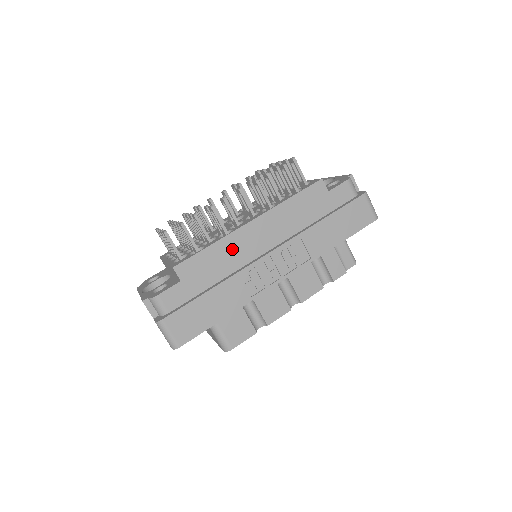
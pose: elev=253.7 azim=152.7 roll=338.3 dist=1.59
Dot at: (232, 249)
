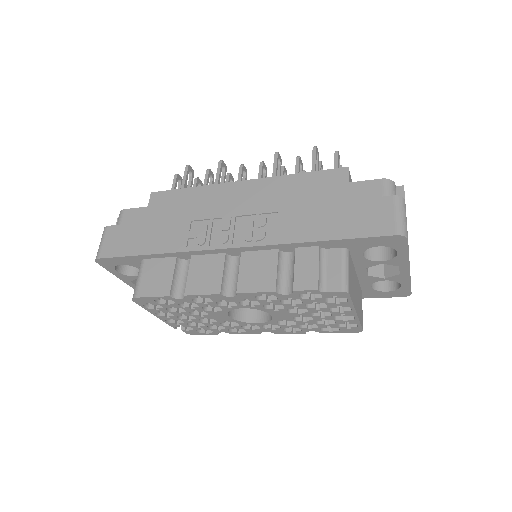
Dot at: (207, 199)
